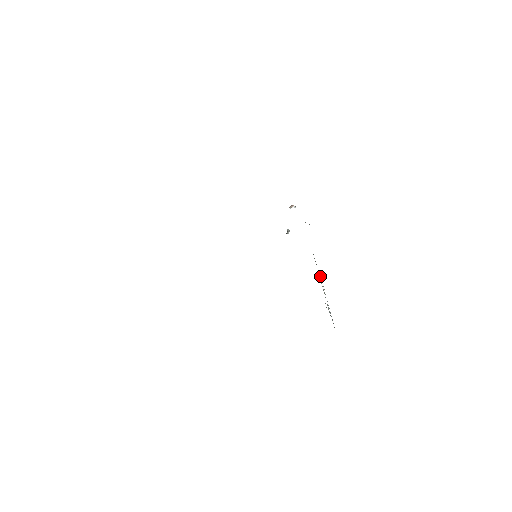
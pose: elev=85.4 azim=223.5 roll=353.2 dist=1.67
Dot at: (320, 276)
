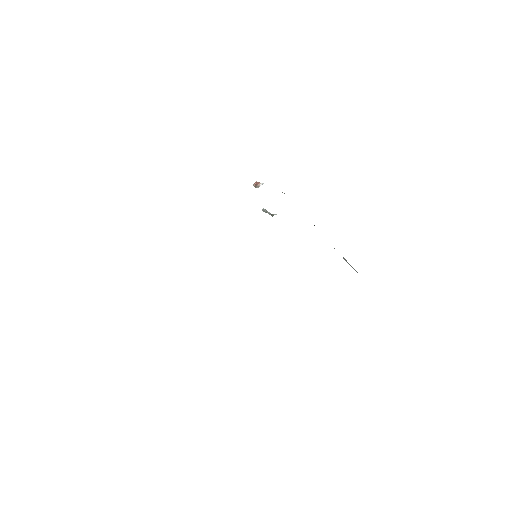
Dot at: occluded
